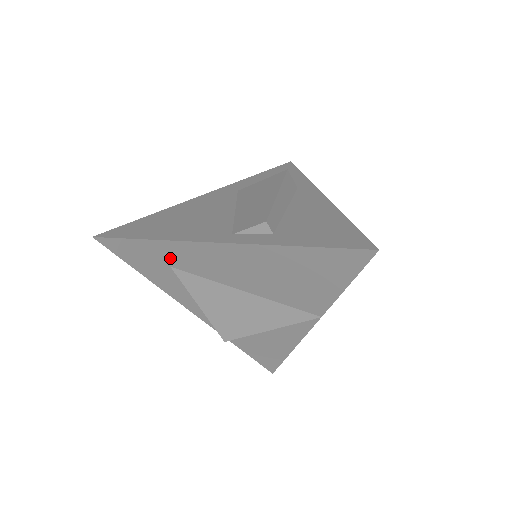
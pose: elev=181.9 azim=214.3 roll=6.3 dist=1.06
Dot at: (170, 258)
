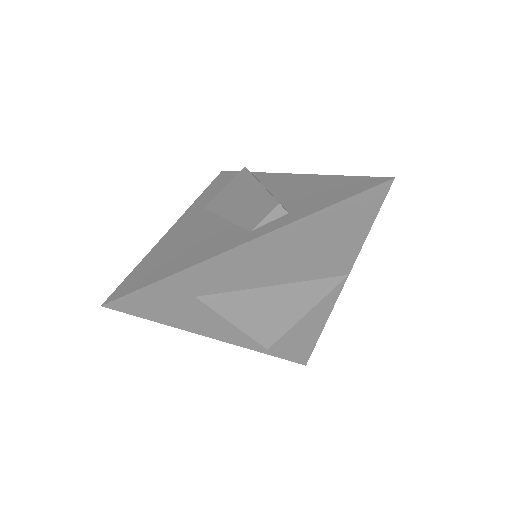
Dot at: (195, 287)
